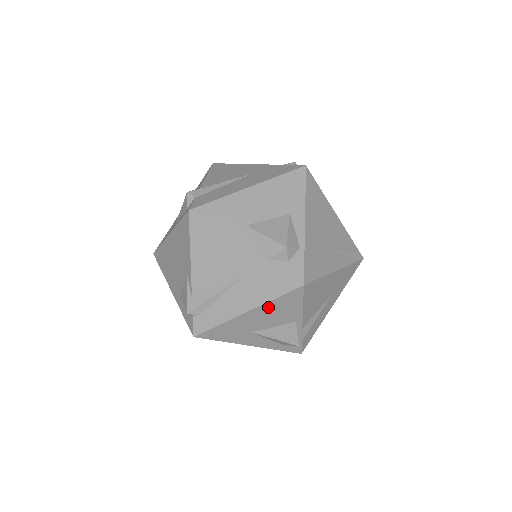
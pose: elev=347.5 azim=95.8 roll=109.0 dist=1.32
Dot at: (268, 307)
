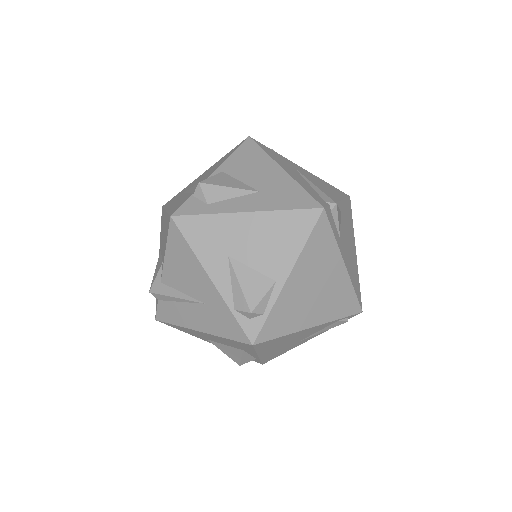
Dot at: occluded
